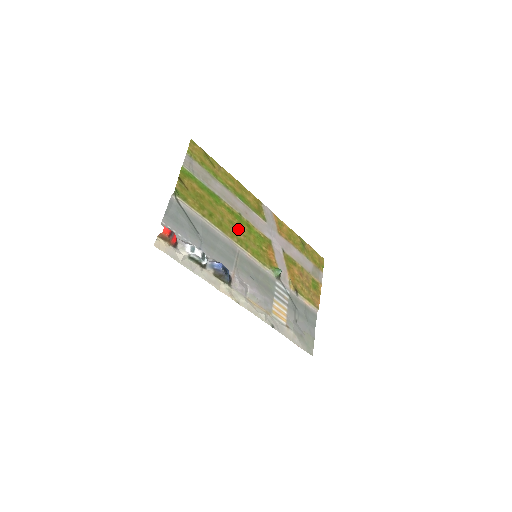
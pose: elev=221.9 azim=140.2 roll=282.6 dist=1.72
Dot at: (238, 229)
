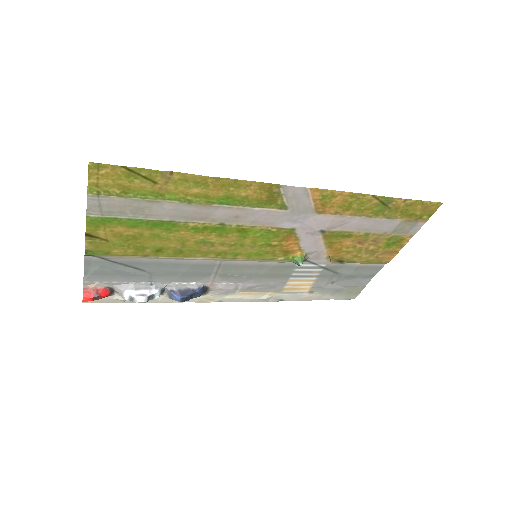
Dot at: (217, 243)
